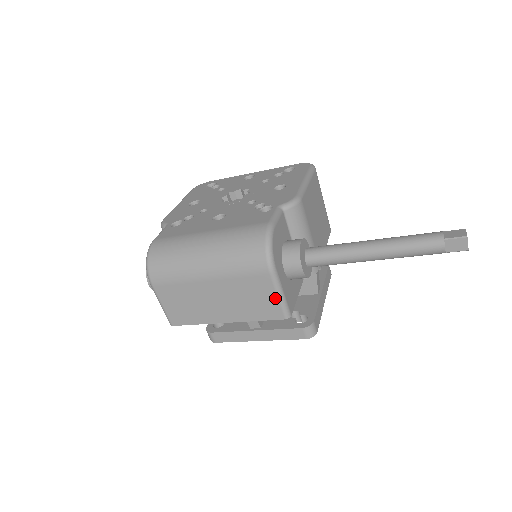
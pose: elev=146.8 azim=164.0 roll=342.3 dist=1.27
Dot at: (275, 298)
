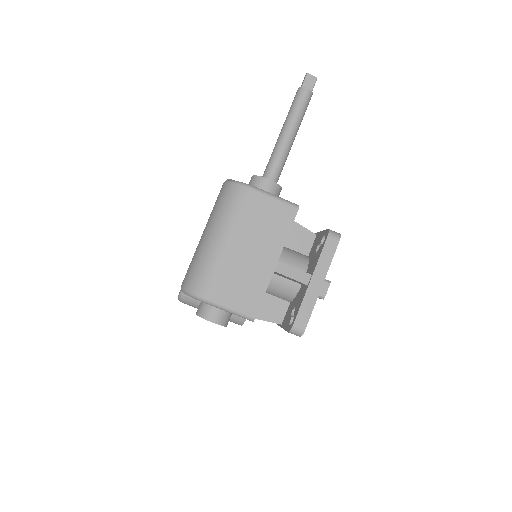
Dot at: (276, 203)
